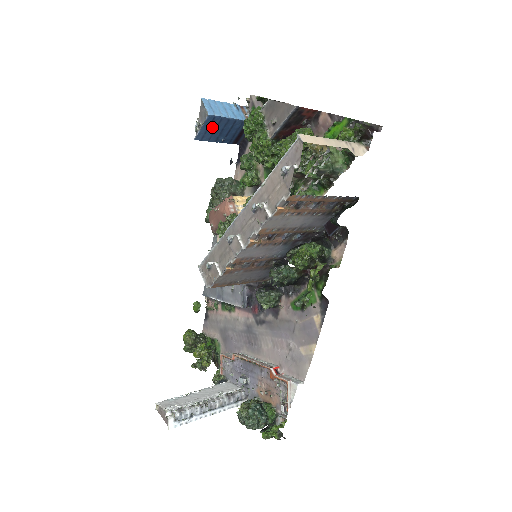
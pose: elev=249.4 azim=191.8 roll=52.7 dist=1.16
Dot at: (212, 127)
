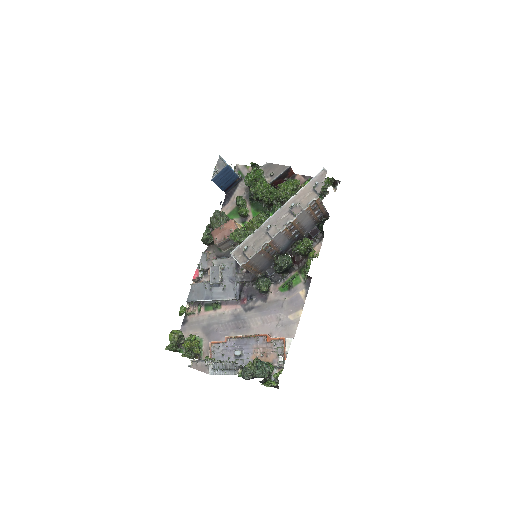
Dot at: (223, 174)
